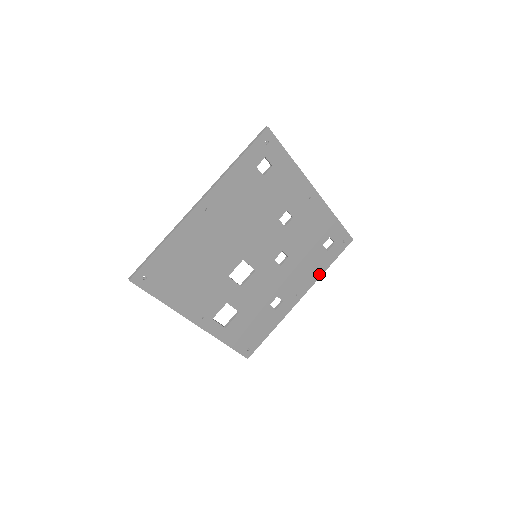
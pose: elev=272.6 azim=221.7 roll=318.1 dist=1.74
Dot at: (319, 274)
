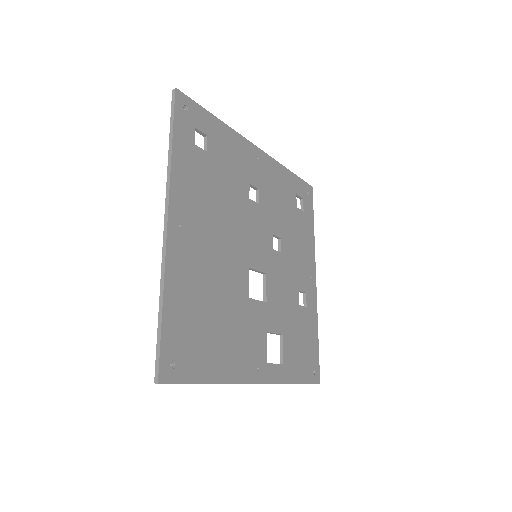
Dot at: (312, 241)
